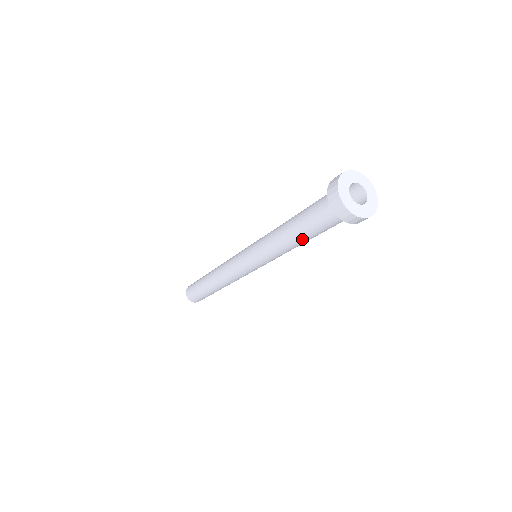
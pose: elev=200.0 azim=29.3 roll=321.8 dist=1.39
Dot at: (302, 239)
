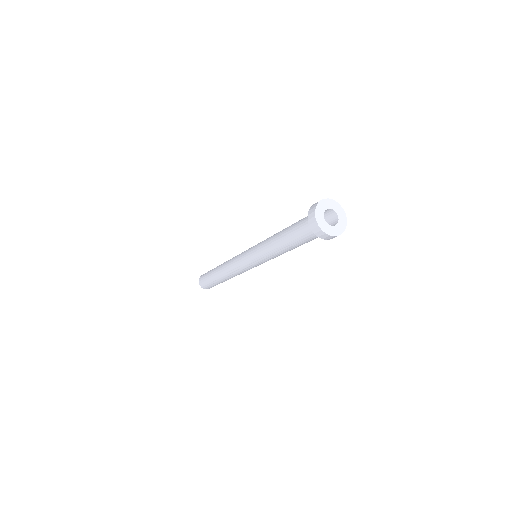
Dot at: occluded
